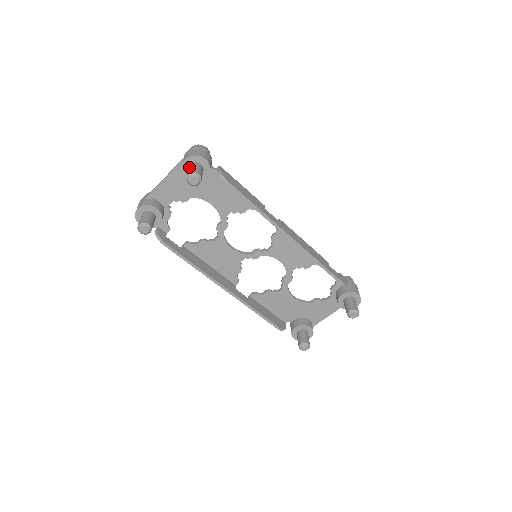
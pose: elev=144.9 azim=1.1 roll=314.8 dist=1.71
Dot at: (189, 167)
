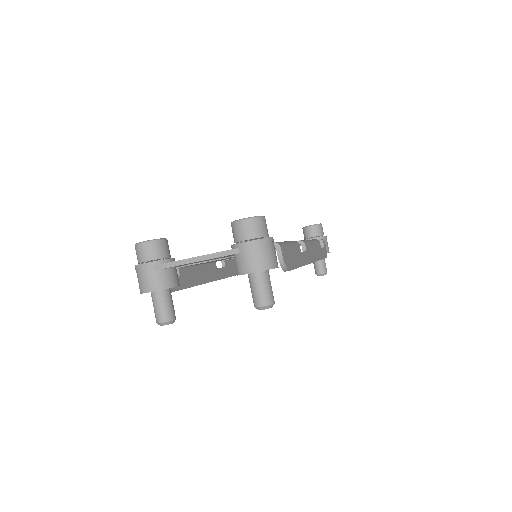
Dot at: (255, 281)
